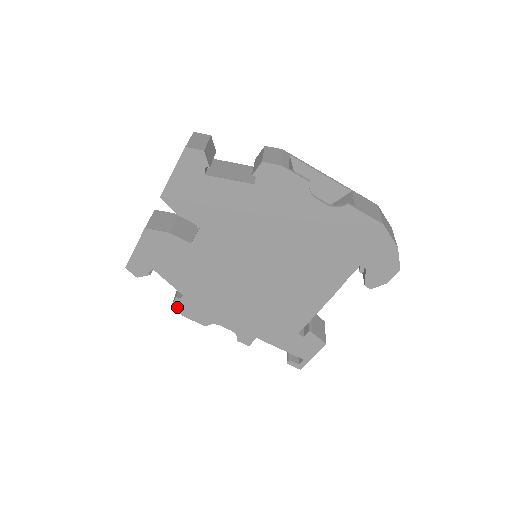
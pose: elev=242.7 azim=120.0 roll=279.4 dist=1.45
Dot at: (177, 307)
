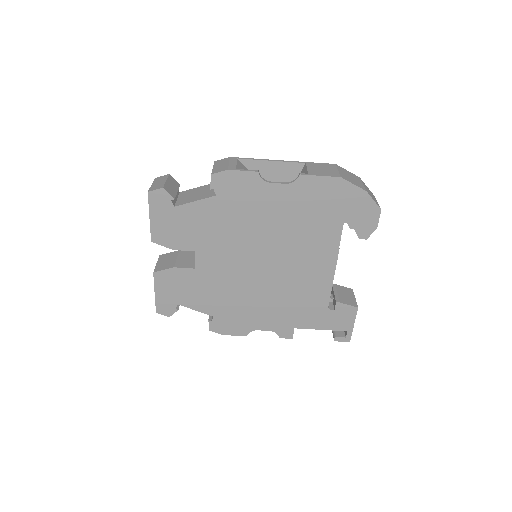
Dot at: (214, 329)
